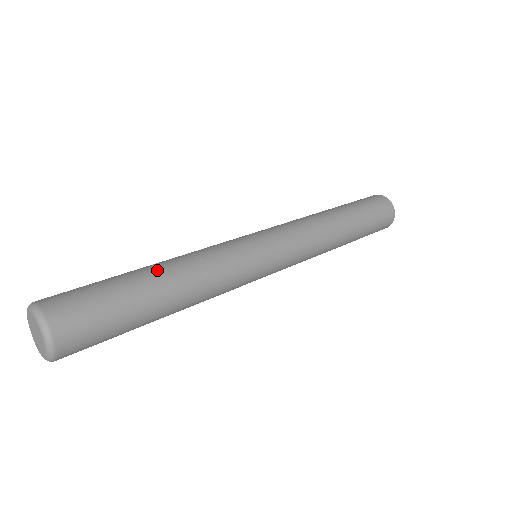
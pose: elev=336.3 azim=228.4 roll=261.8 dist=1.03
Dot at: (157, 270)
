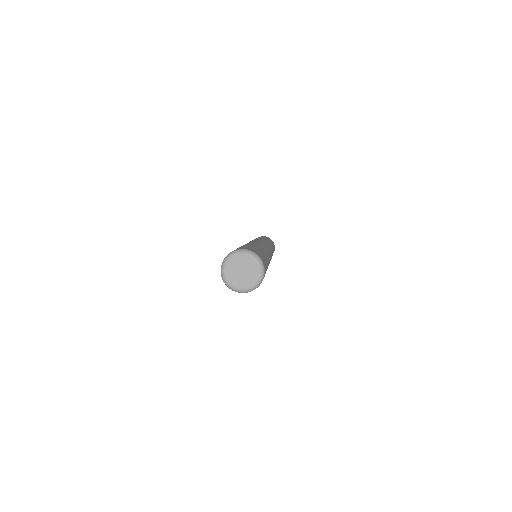
Dot at: occluded
